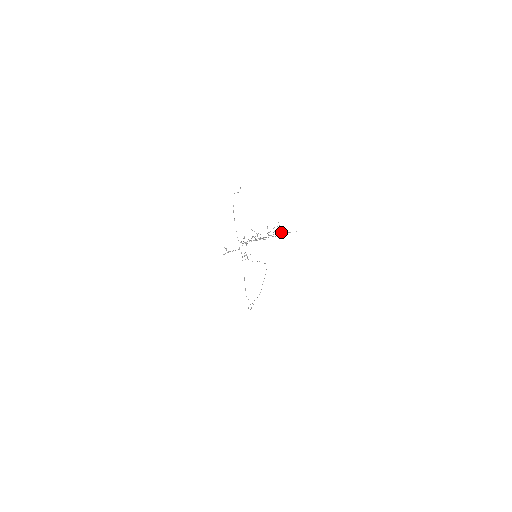
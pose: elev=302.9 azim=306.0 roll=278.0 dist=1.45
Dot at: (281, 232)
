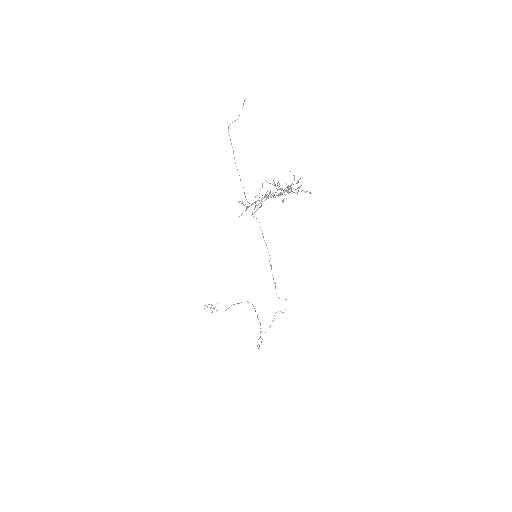
Dot at: (298, 188)
